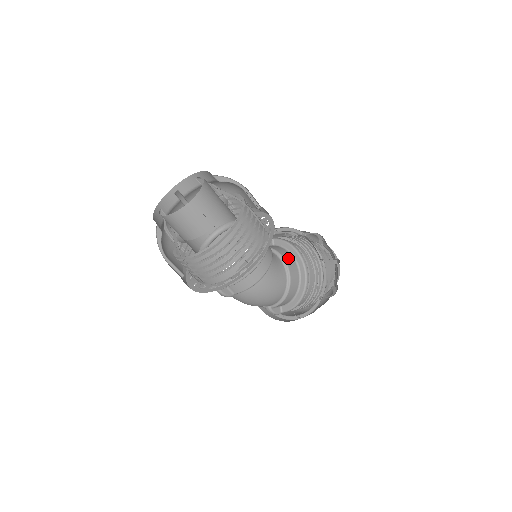
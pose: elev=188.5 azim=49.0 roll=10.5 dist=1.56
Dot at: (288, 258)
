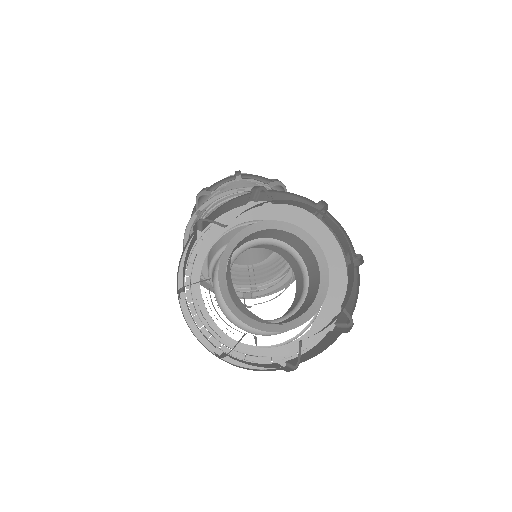
Dot at: occluded
